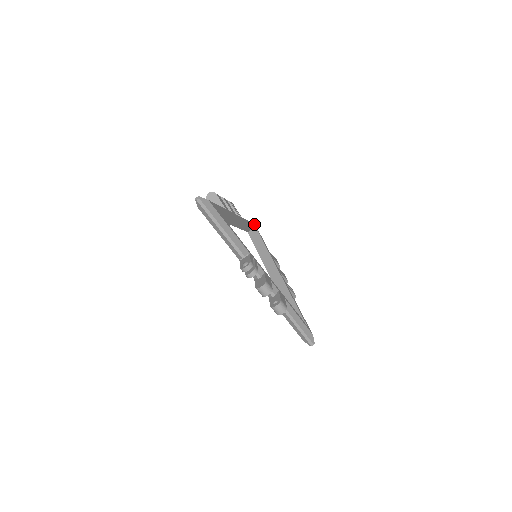
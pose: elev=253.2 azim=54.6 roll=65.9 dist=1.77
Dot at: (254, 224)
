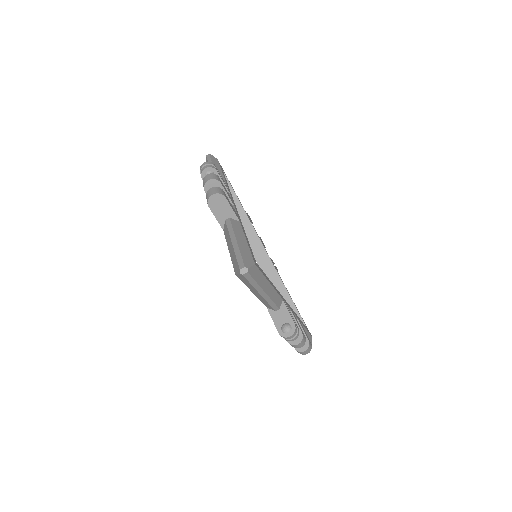
Dot at: occluded
